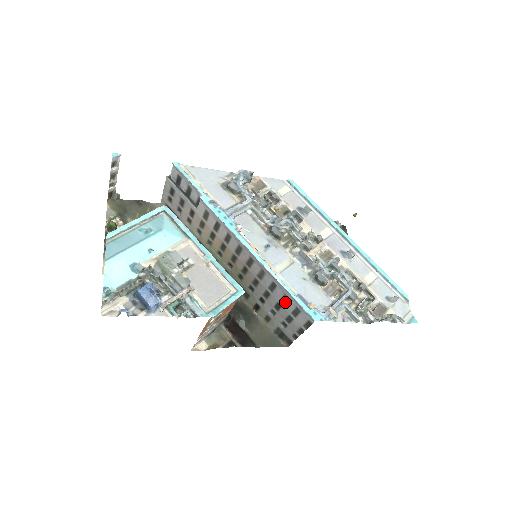
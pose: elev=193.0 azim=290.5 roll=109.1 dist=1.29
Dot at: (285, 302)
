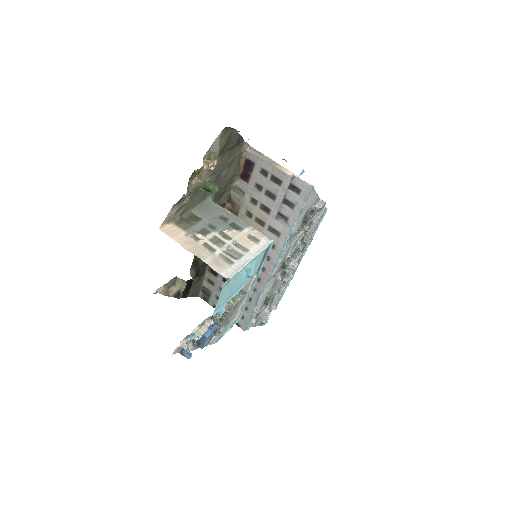
Dot at: occluded
